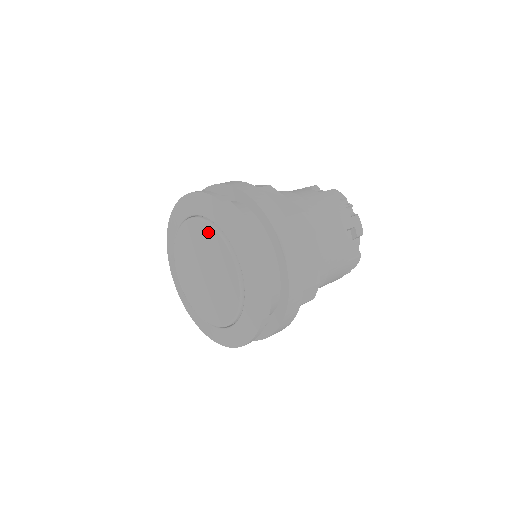
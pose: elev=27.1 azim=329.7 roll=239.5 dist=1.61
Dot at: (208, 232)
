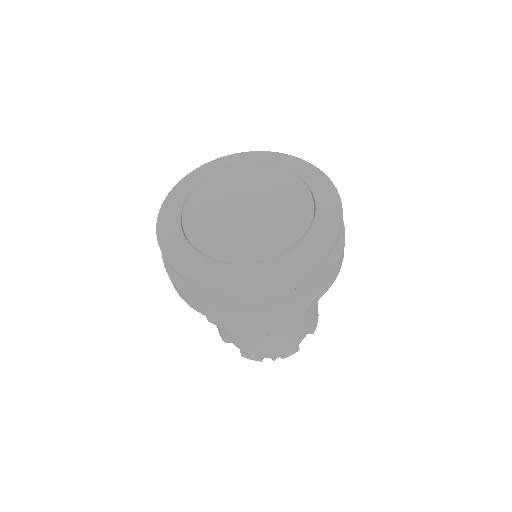
Dot at: (291, 181)
